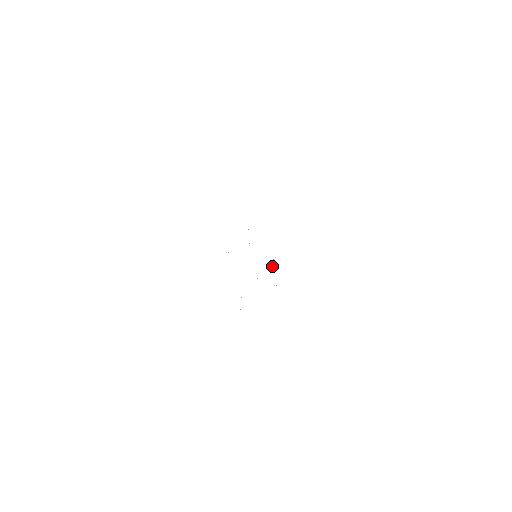
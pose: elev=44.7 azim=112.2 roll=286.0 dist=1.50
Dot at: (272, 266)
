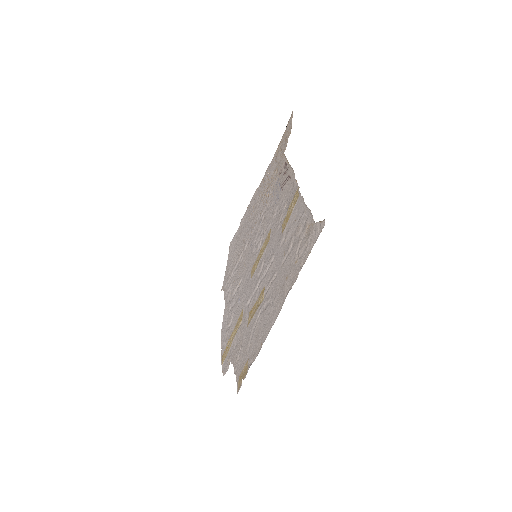
Dot at: (234, 293)
